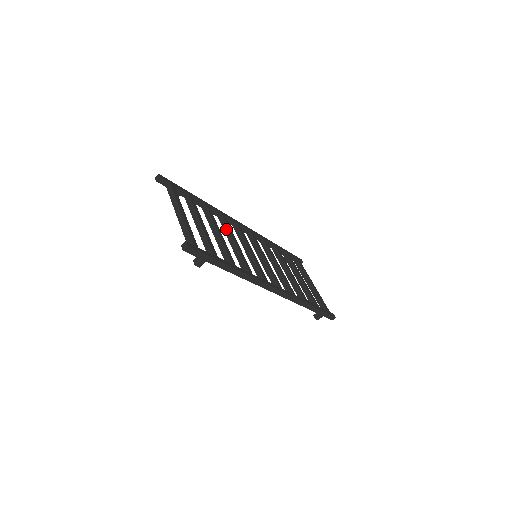
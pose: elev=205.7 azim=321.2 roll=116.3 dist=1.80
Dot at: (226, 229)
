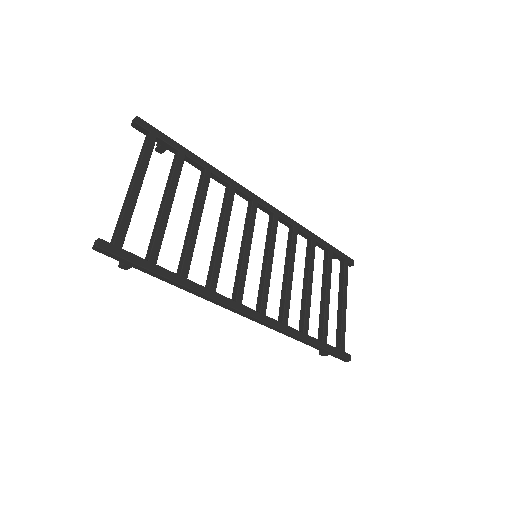
Dot at: (223, 210)
